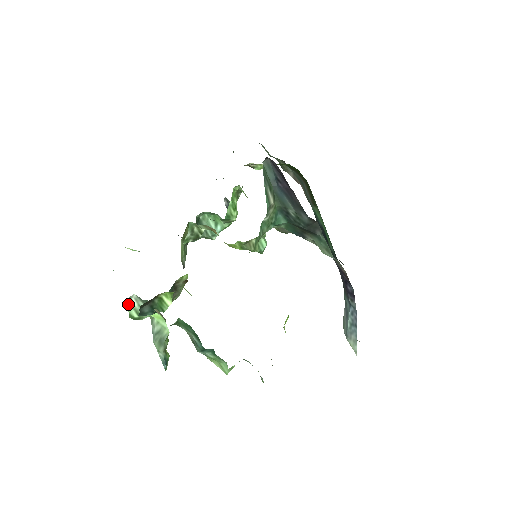
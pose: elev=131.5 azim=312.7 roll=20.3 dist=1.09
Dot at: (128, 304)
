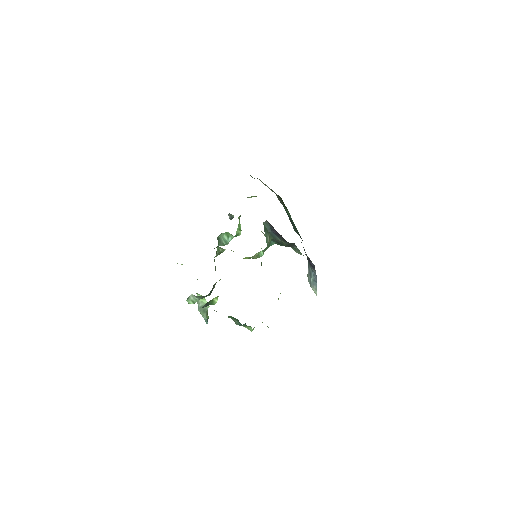
Dot at: (188, 299)
